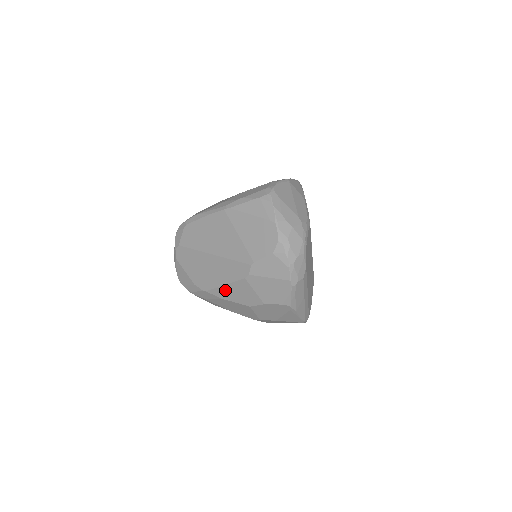
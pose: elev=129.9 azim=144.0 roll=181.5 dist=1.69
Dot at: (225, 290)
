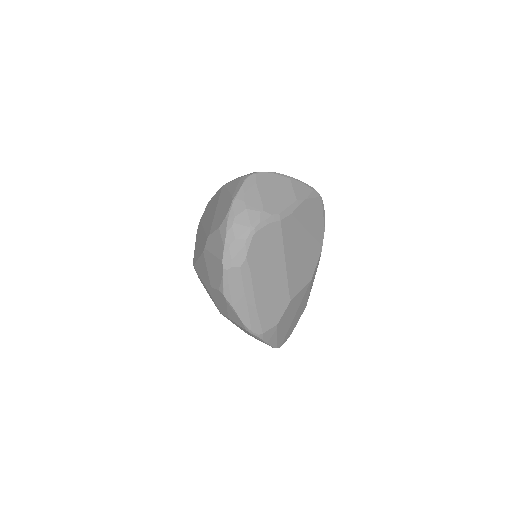
Dot at: (199, 265)
